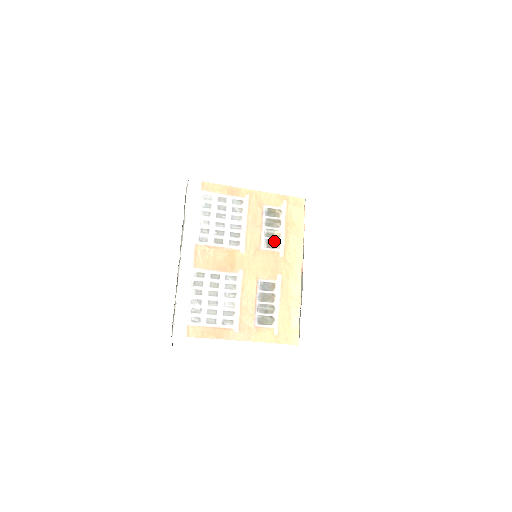
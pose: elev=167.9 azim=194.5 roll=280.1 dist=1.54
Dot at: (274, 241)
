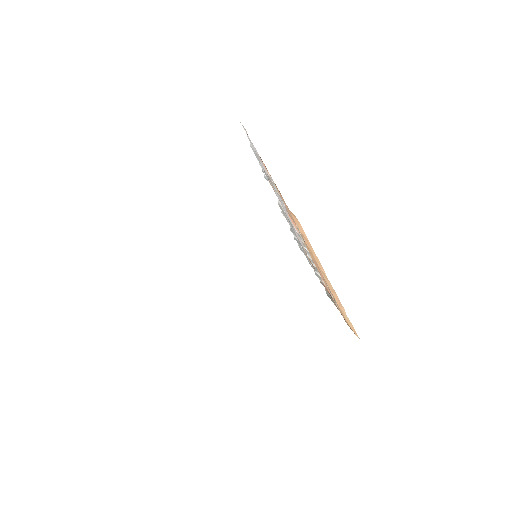
Dot at: occluded
